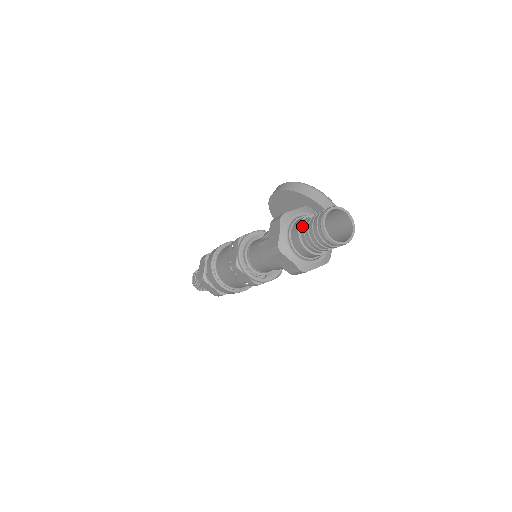
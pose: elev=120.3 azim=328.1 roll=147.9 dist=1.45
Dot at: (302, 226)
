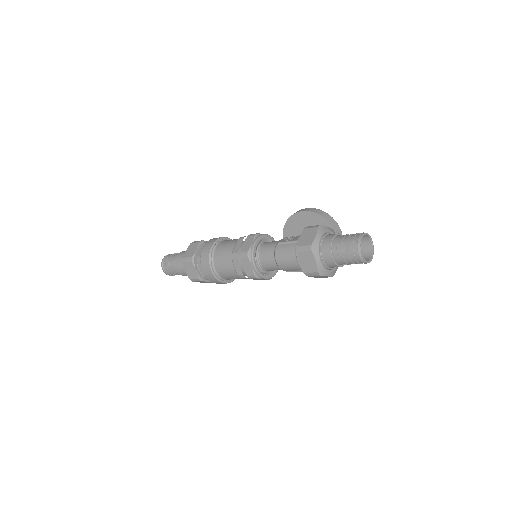
Dot at: (336, 238)
